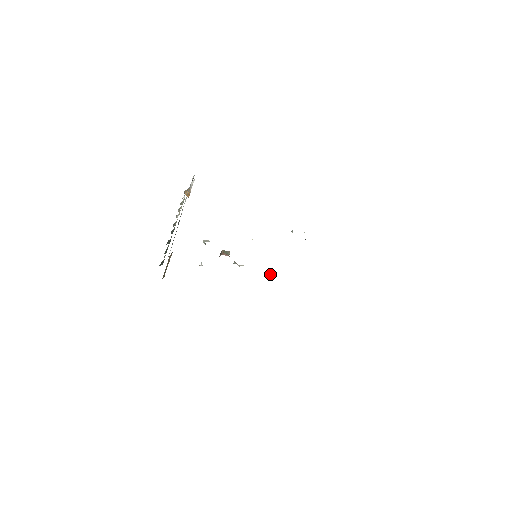
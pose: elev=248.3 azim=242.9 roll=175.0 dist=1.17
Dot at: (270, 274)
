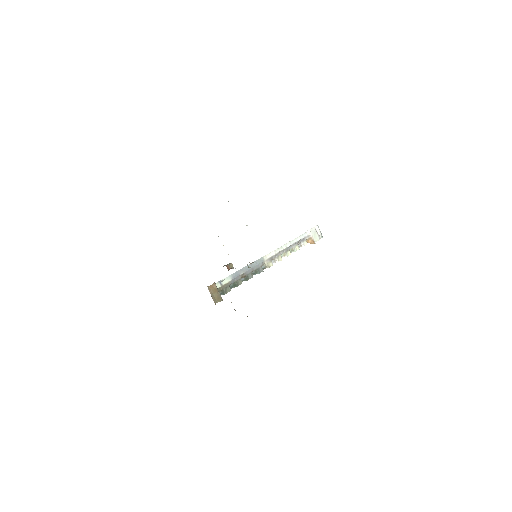
Dot at: (252, 262)
